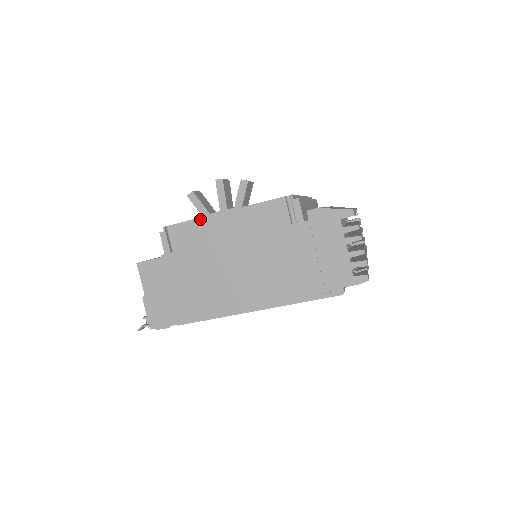
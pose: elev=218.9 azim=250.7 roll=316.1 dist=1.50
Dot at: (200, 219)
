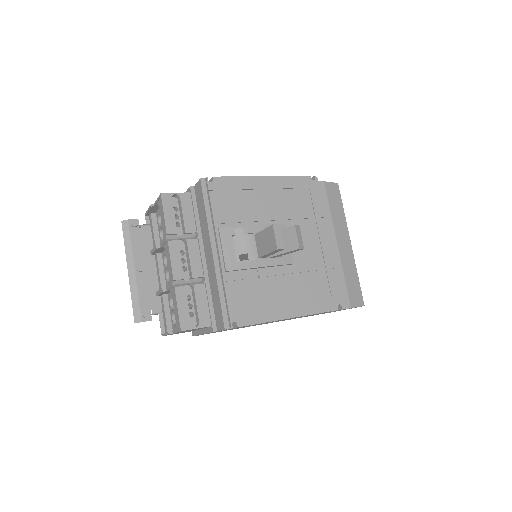
Dot at: occluded
